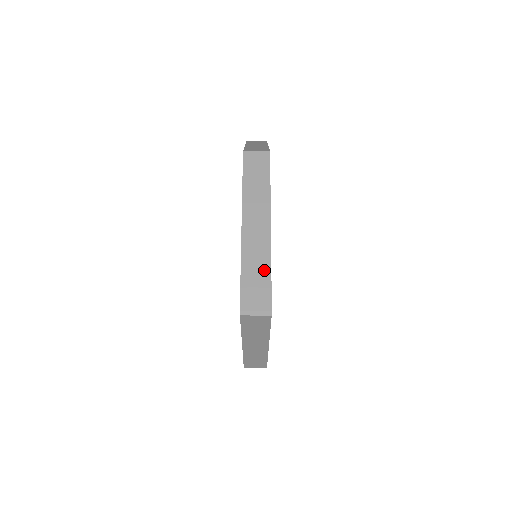
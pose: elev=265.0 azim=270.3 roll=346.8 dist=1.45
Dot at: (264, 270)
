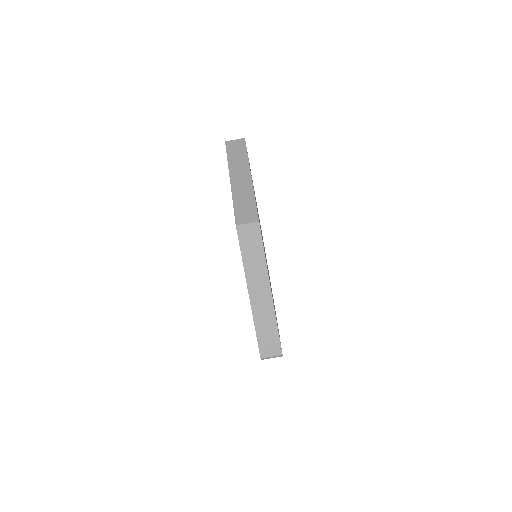
Dot at: (272, 327)
